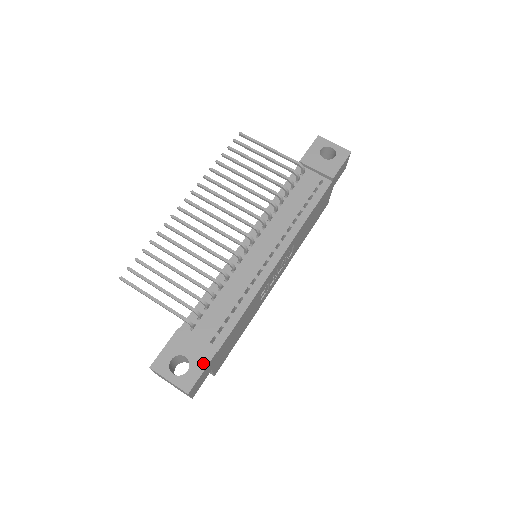
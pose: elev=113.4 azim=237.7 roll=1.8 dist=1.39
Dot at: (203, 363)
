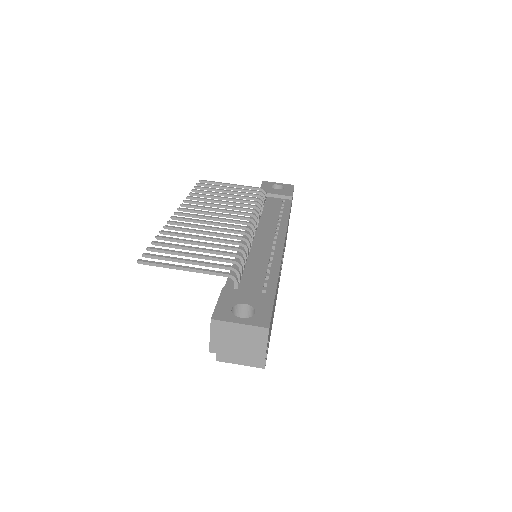
Dot at: (267, 304)
